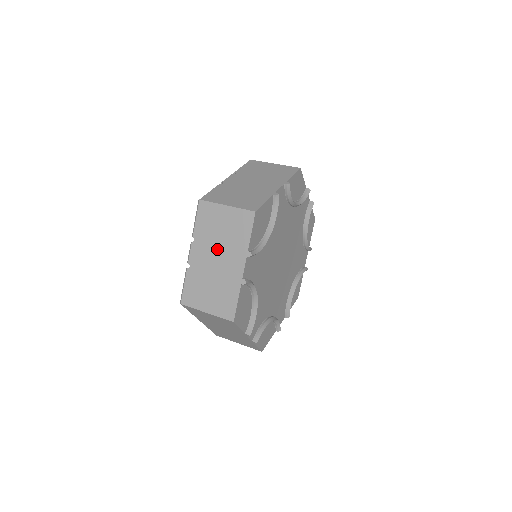
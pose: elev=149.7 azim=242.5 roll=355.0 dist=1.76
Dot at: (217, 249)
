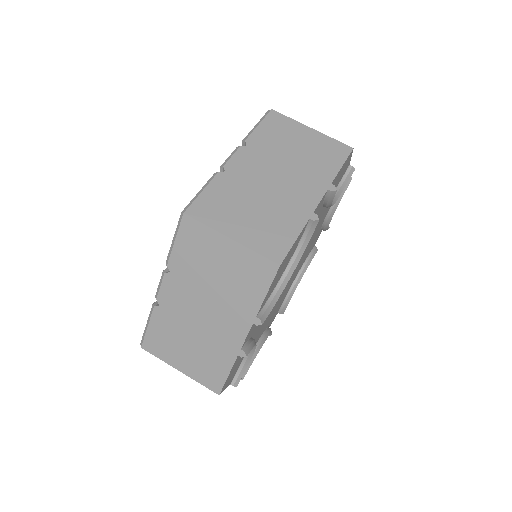
Dot at: (206, 297)
